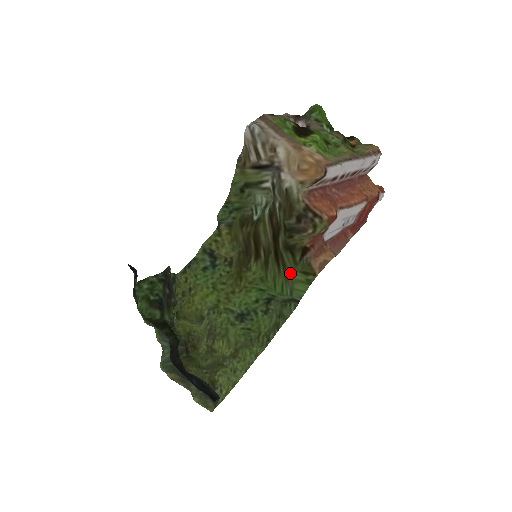
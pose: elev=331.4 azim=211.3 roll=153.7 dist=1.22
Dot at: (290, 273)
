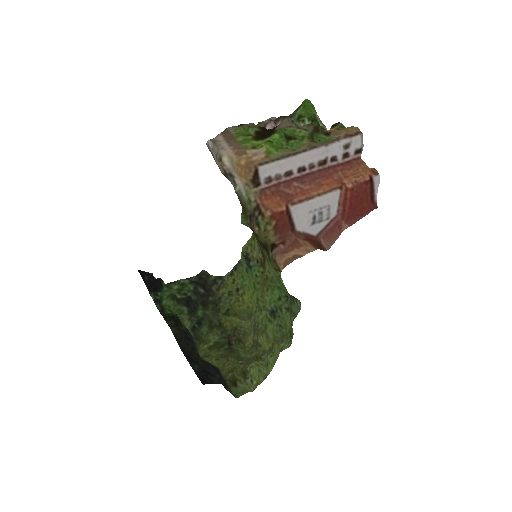
Dot at: occluded
